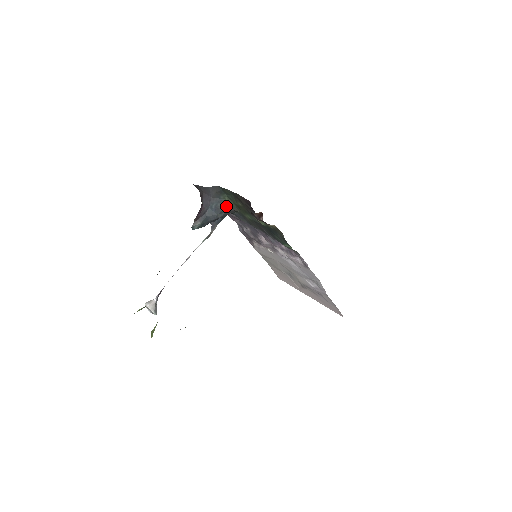
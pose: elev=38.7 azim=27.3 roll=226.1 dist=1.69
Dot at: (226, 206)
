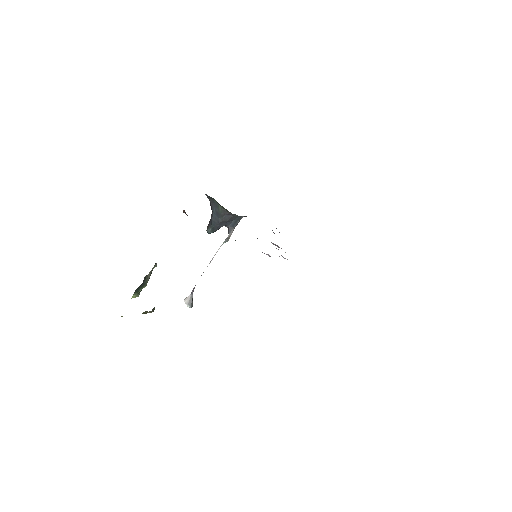
Dot at: (222, 210)
